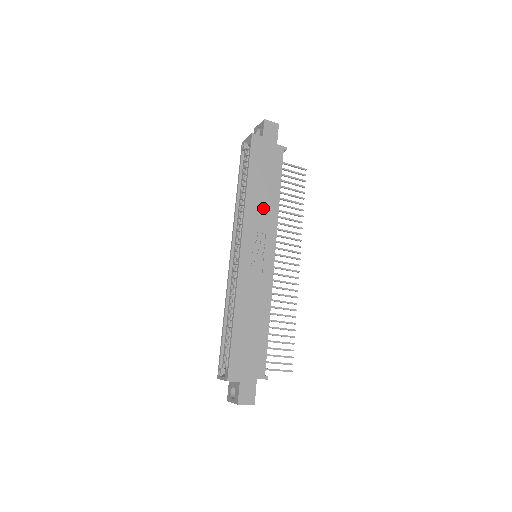
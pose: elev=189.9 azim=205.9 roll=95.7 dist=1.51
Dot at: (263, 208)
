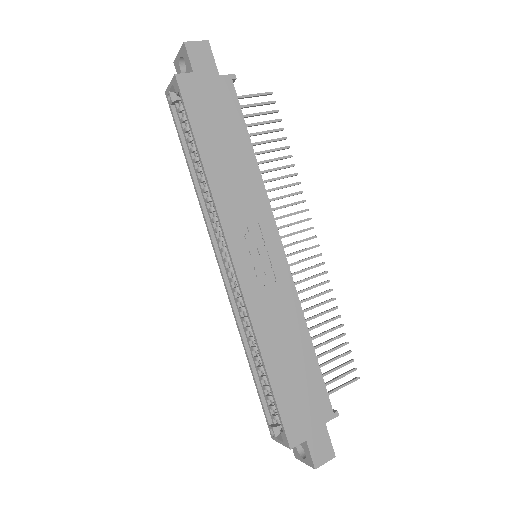
Dot at: (239, 186)
